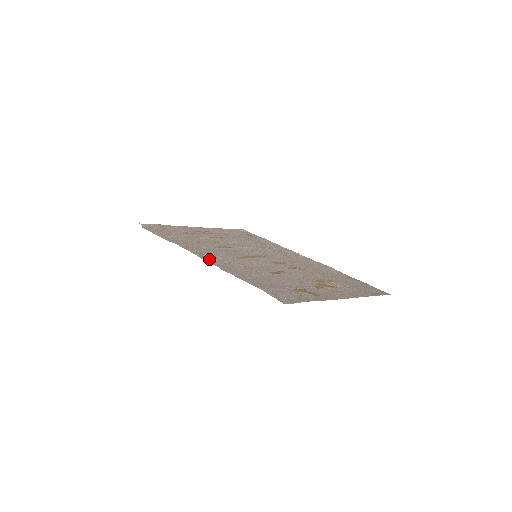
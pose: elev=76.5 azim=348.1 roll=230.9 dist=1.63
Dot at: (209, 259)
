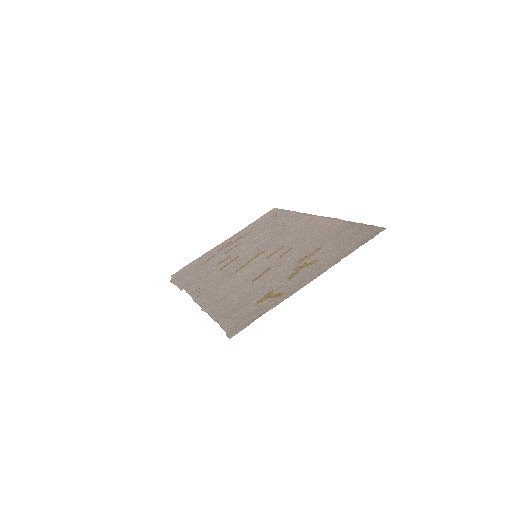
Dot at: (200, 298)
